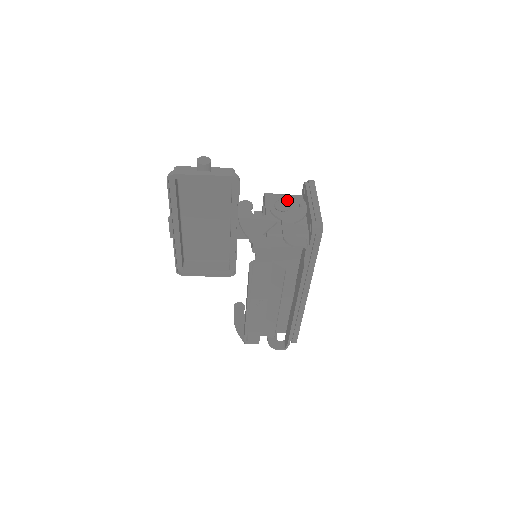
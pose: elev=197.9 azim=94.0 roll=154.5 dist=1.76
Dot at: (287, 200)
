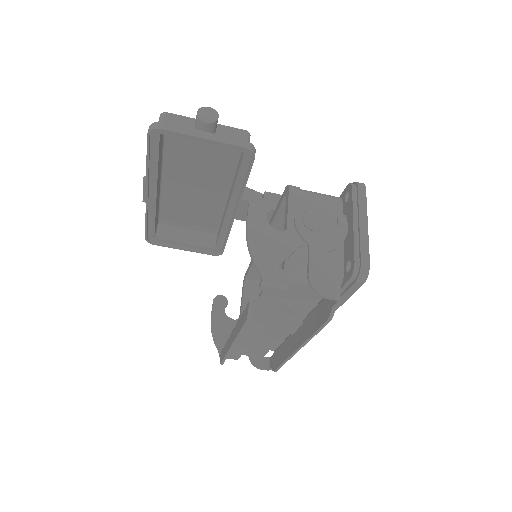
Dot at: (320, 205)
